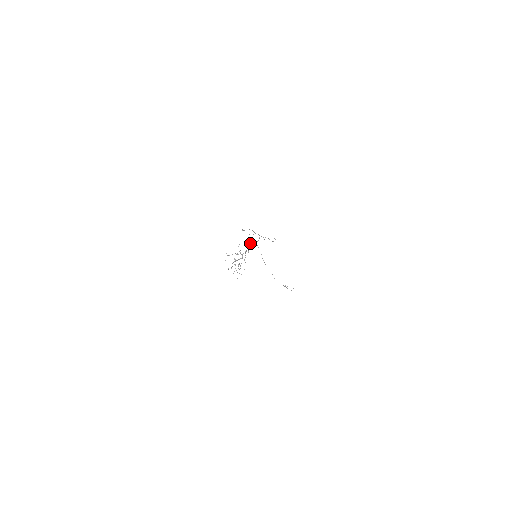
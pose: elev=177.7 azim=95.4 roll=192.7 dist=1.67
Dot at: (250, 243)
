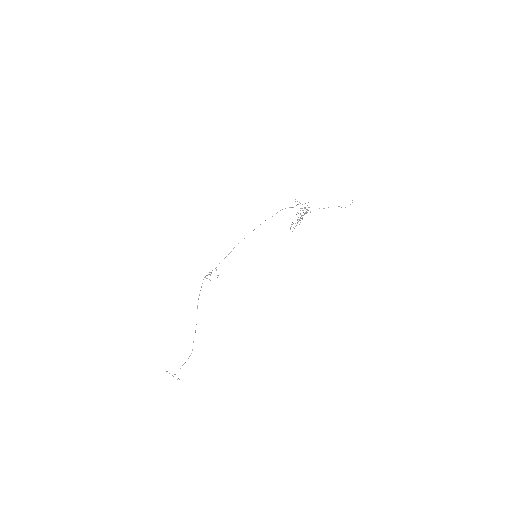
Dot at: (306, 212)
